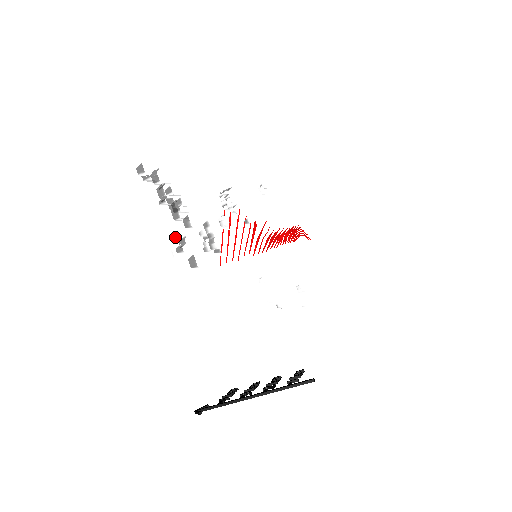
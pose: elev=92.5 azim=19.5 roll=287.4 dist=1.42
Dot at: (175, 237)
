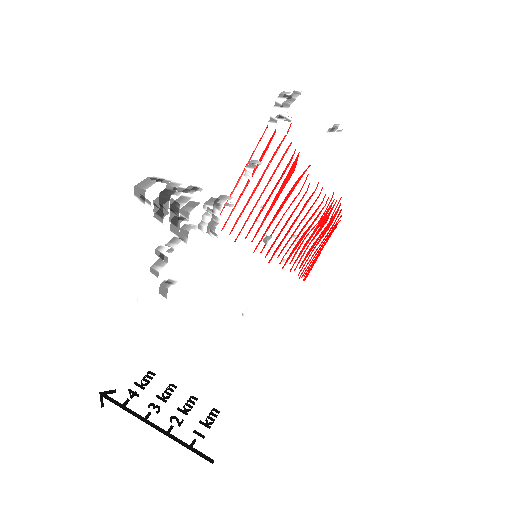
Dot at: (157, 253)
